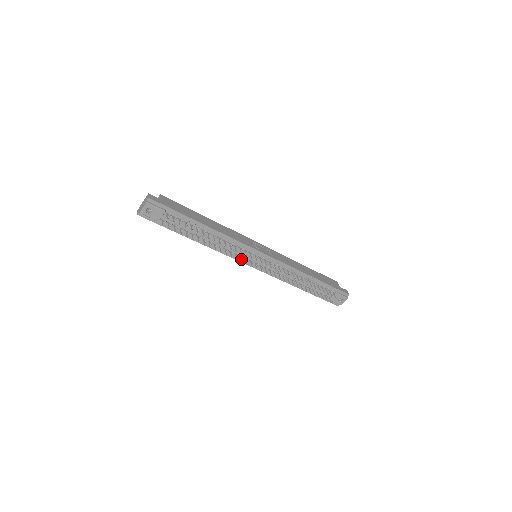
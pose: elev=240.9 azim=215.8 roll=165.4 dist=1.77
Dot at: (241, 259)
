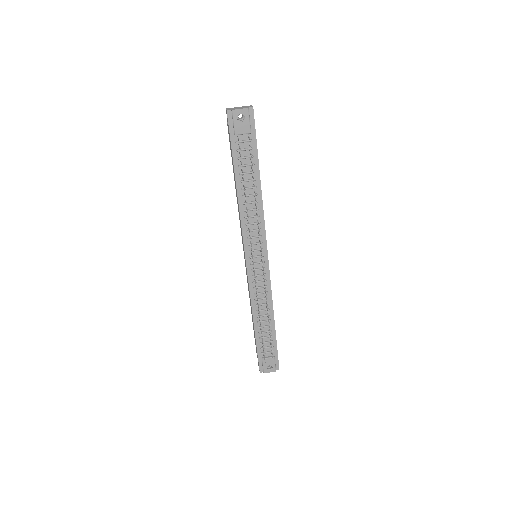
Dot at: occluded
